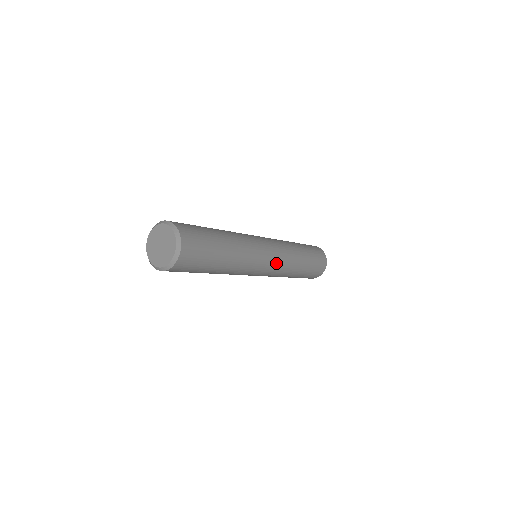
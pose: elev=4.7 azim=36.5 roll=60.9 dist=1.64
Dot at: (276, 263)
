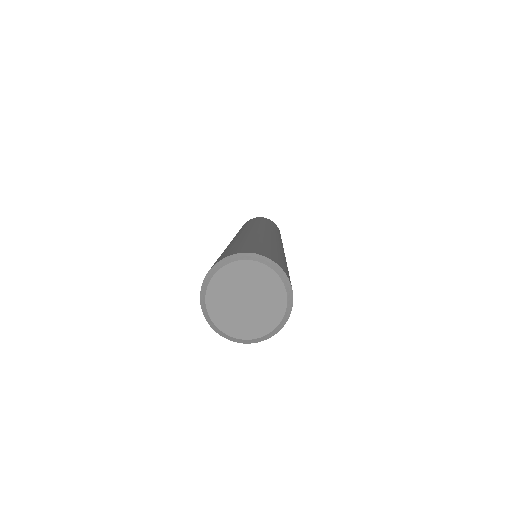
Dot at: occluded
